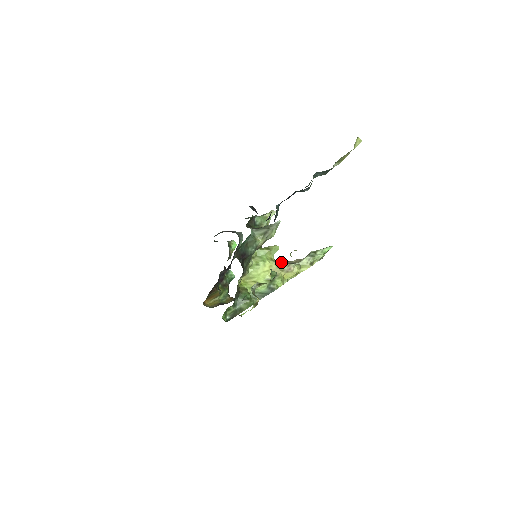
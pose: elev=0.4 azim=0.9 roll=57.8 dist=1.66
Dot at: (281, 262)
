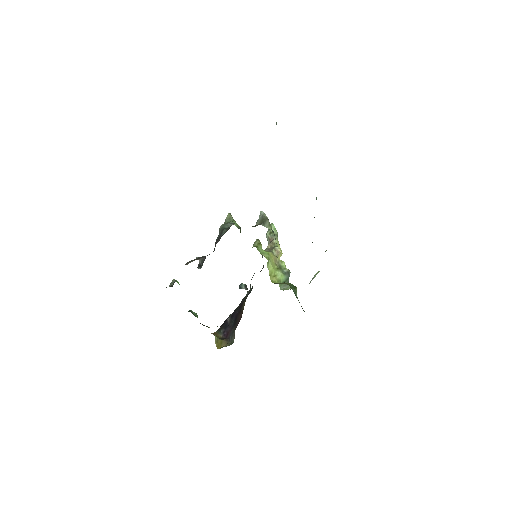
Dot at: occluded
